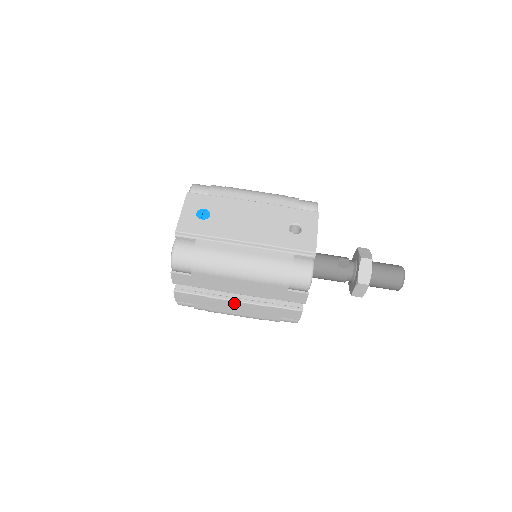
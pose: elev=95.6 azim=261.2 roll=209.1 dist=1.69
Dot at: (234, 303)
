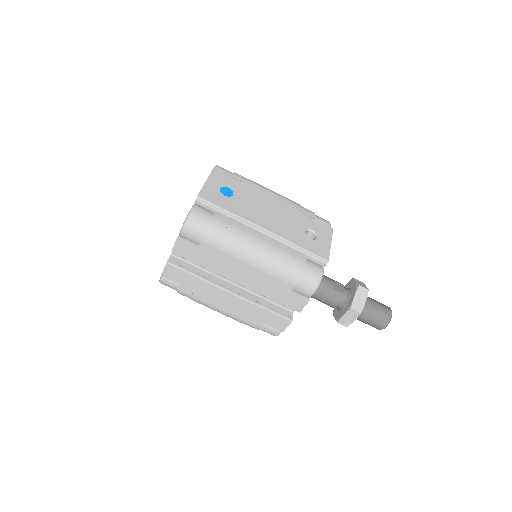
Dot at: (225, 293)
